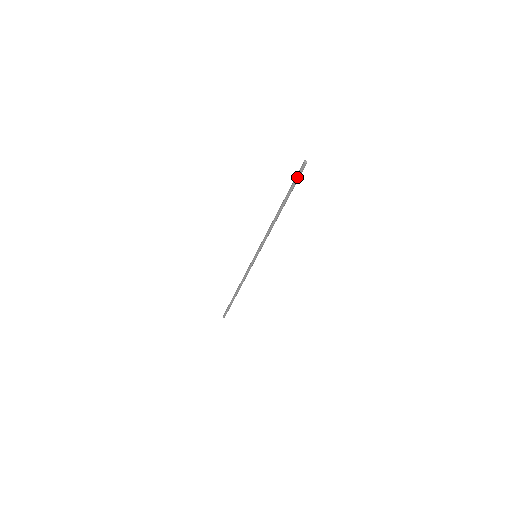
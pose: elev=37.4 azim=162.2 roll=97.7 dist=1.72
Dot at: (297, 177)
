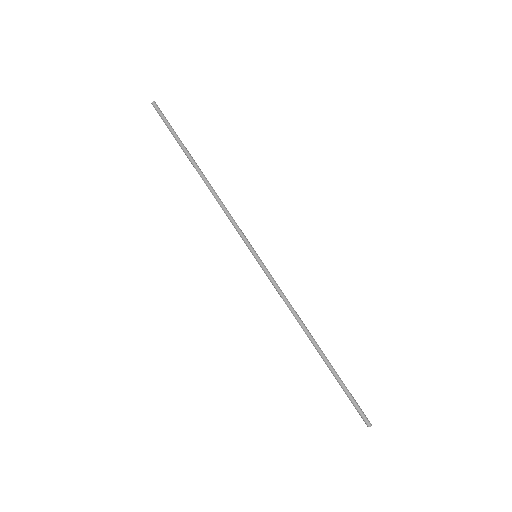
Dot at: occluded
